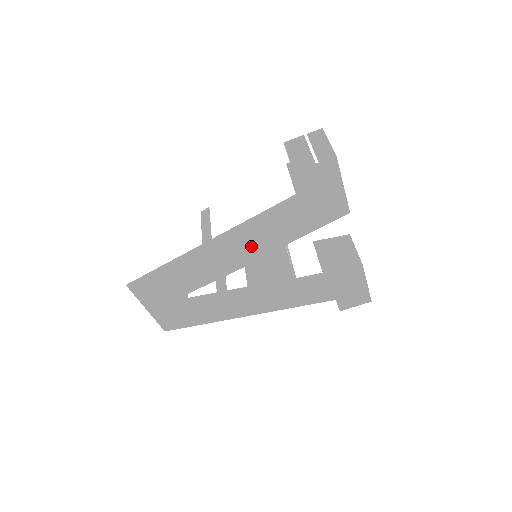
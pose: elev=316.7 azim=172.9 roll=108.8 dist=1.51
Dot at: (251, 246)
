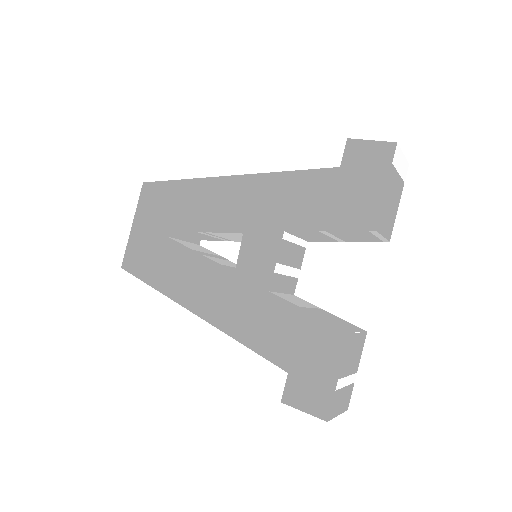
Dot at: (258, 209)
